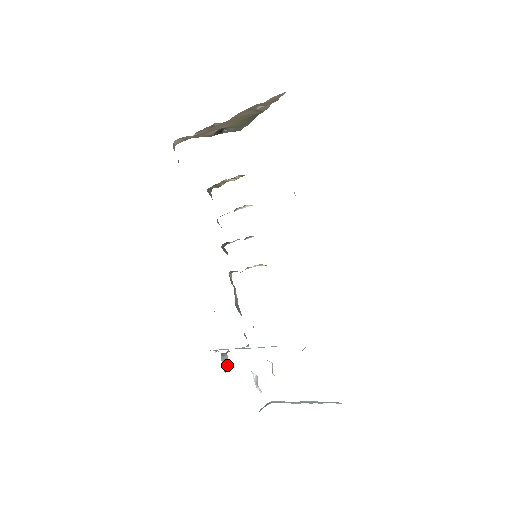
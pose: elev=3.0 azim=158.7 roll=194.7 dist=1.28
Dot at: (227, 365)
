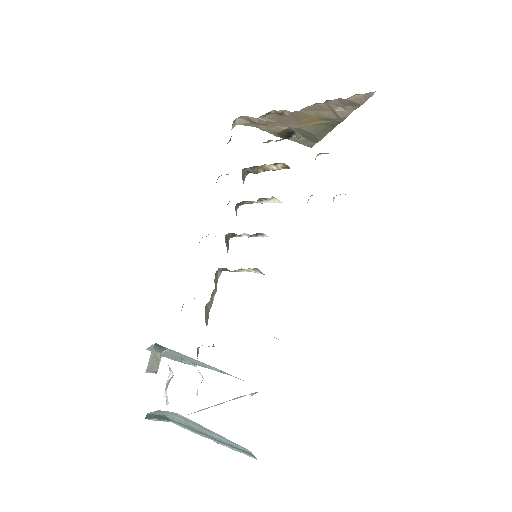
Dot at: (155, 365)
